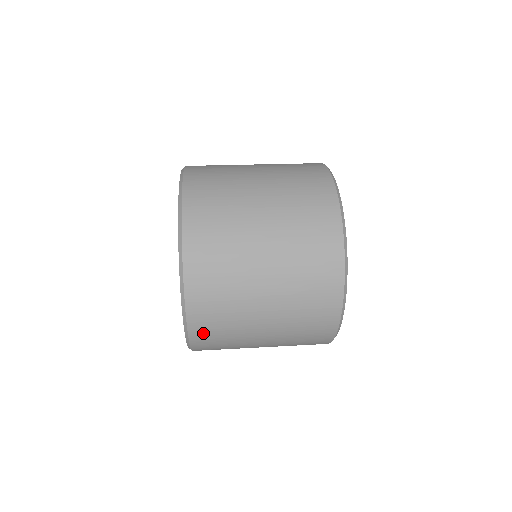
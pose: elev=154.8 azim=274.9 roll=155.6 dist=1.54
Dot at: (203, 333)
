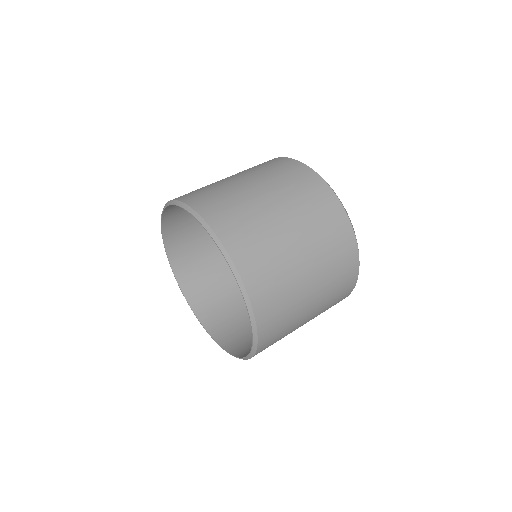
Dot at: occluded
